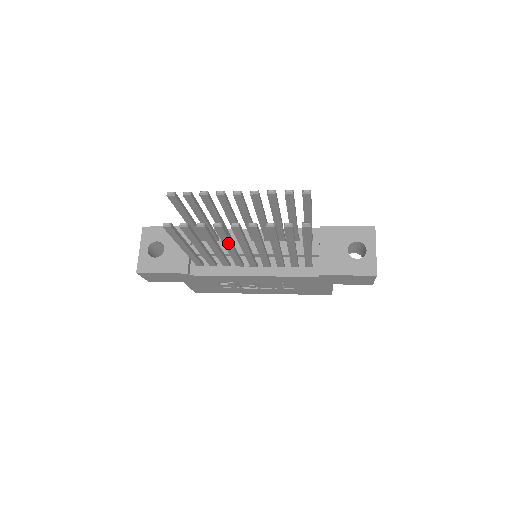
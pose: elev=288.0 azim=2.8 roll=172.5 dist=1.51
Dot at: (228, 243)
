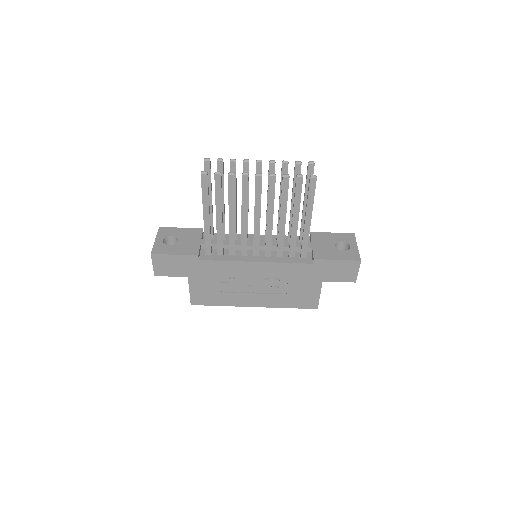
Dot at: (246, 207)
